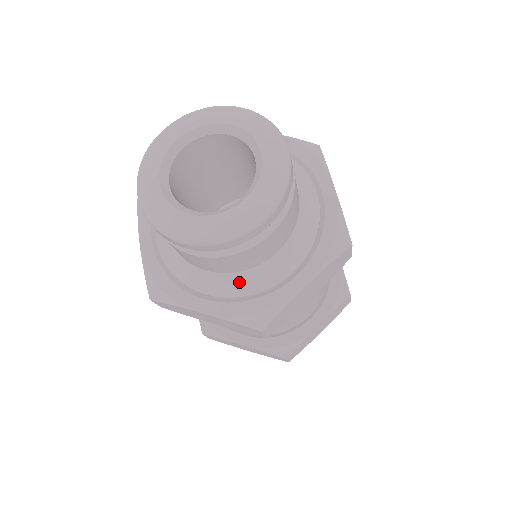
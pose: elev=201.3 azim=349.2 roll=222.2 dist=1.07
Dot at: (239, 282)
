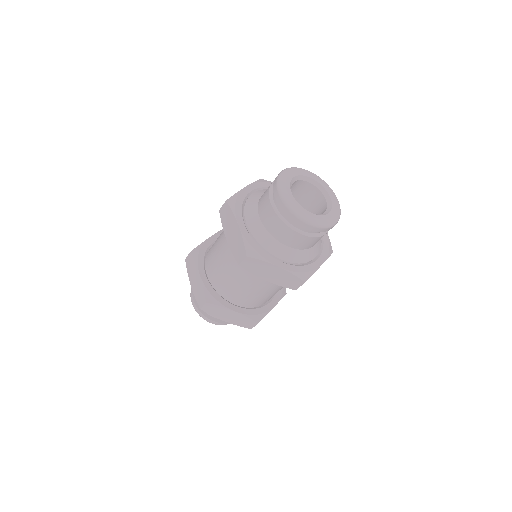
Dot at: (263, 235)
